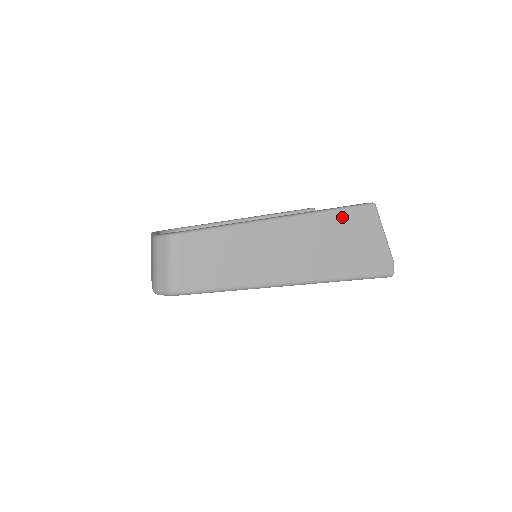
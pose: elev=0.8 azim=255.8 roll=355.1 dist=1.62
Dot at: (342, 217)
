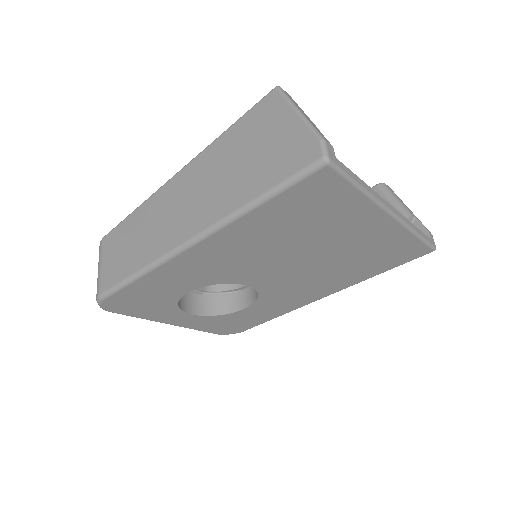
Dot at: (238, 129)
